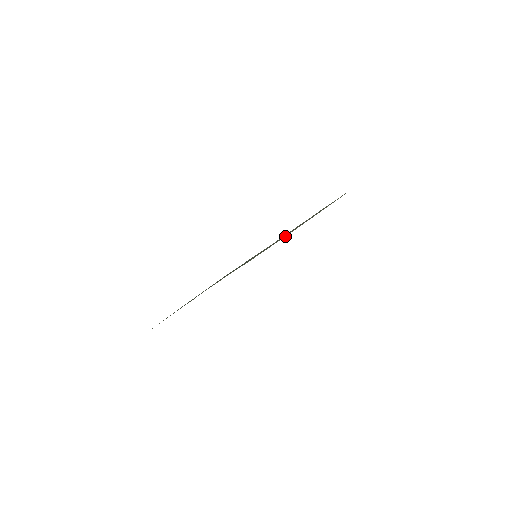
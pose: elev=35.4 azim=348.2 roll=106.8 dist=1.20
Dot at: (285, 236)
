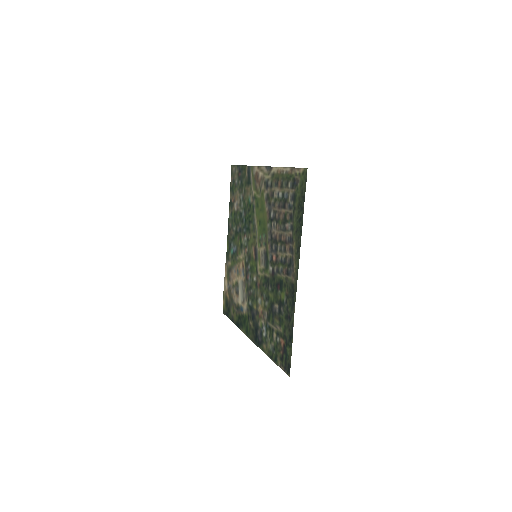
Dot at: (261, 225)
